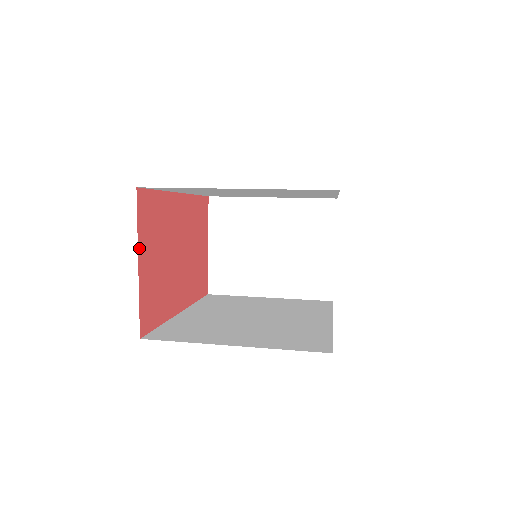
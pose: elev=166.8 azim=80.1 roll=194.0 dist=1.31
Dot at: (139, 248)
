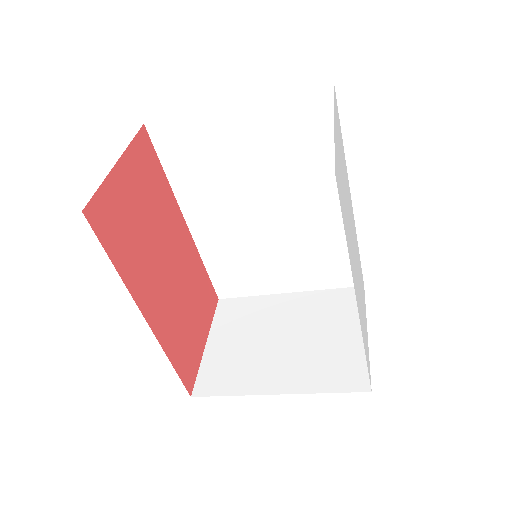
Dot at: (125, 156)
